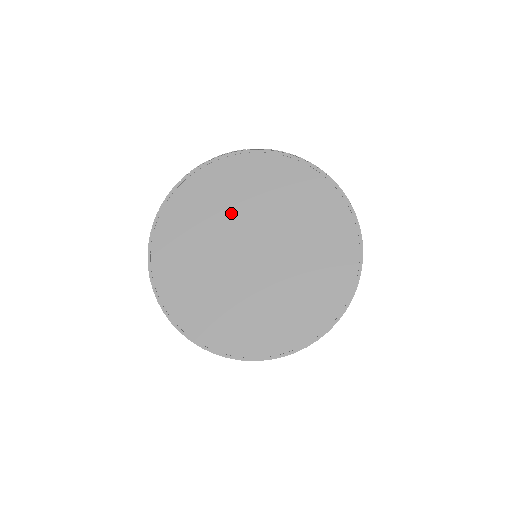
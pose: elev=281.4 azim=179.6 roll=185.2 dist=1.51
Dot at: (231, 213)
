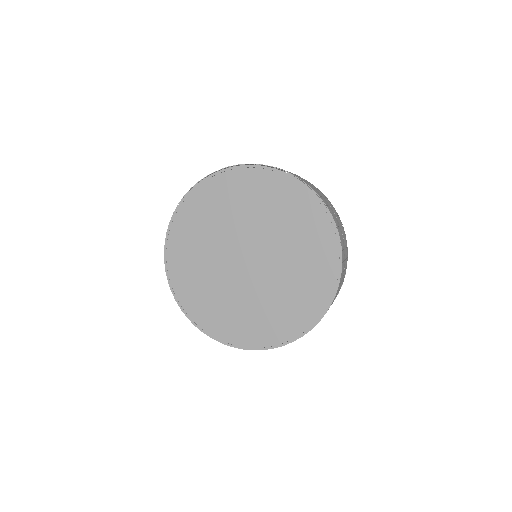
Dot at: (228, 226)
